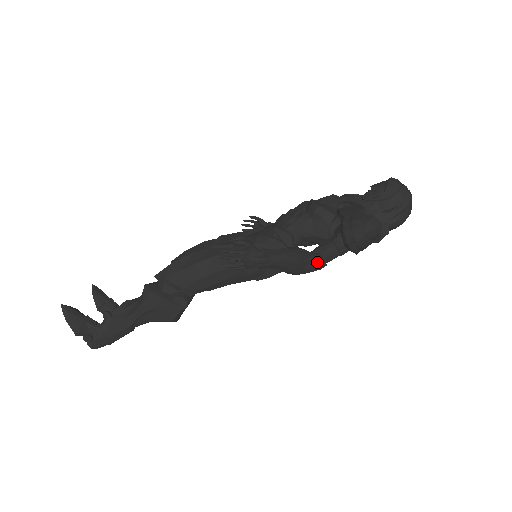
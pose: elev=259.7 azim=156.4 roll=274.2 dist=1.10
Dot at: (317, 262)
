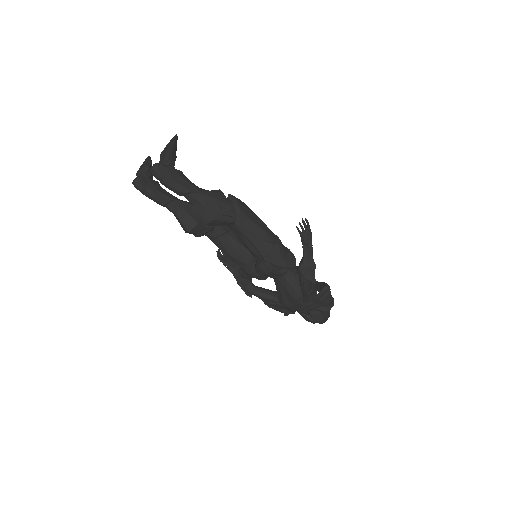
Dot at: occluded
